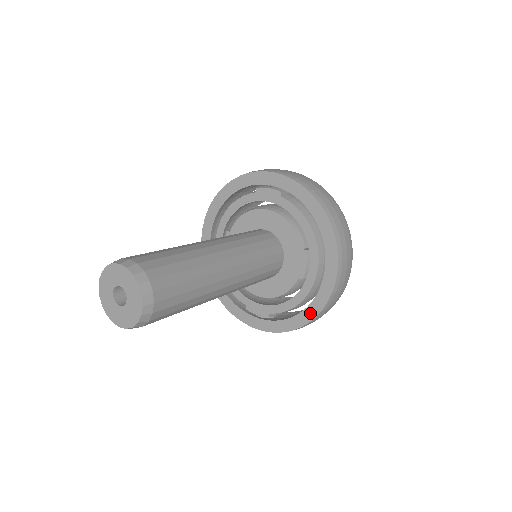
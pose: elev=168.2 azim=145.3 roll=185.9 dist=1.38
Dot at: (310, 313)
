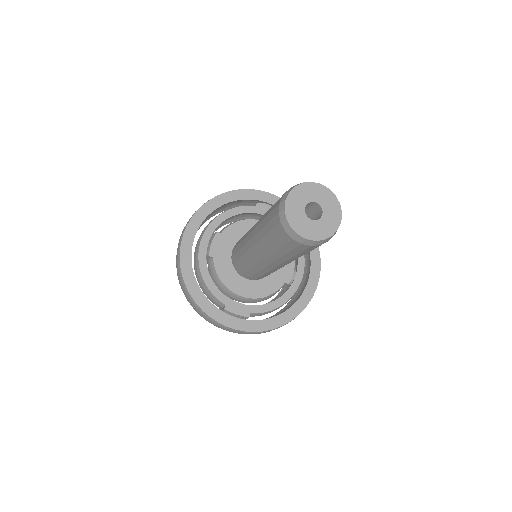
Dot at: (292, 313)
